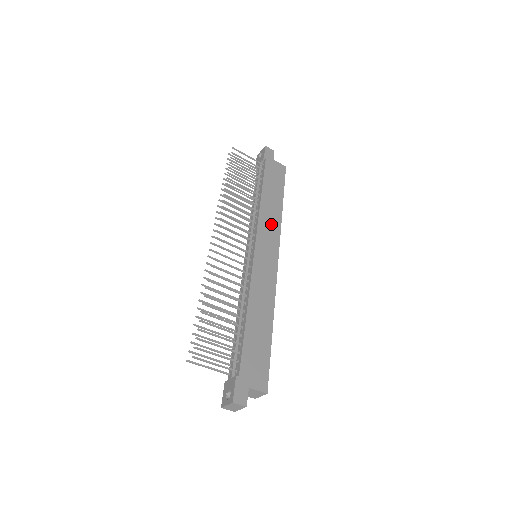
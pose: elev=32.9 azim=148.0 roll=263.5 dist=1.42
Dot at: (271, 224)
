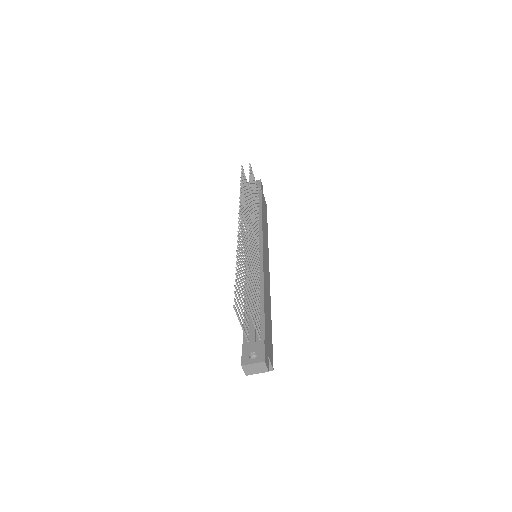
Dot at: (266, 239)
